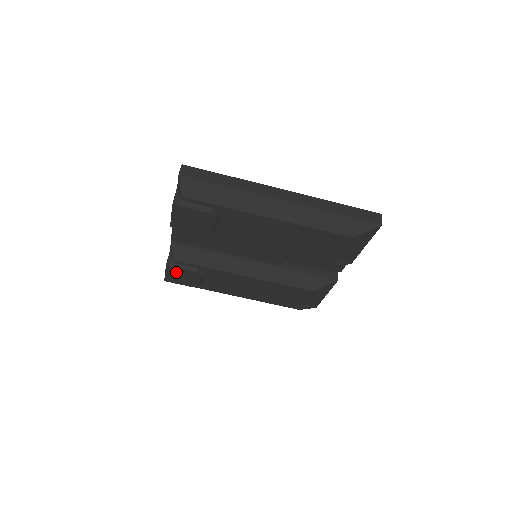
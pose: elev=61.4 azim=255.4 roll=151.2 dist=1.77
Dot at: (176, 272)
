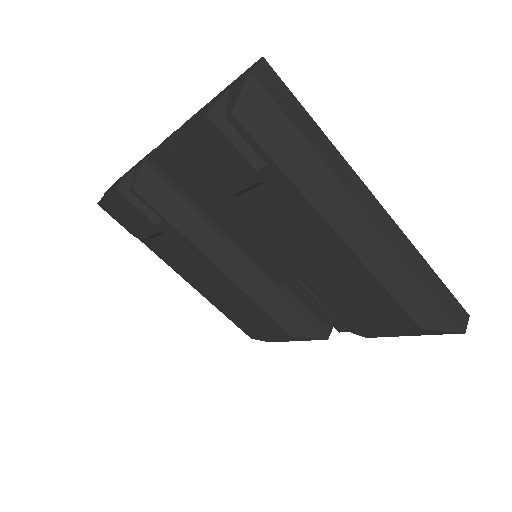
Dot at: (124, 205)
